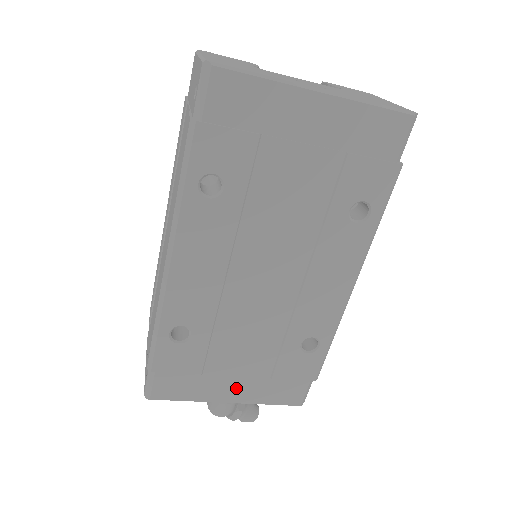
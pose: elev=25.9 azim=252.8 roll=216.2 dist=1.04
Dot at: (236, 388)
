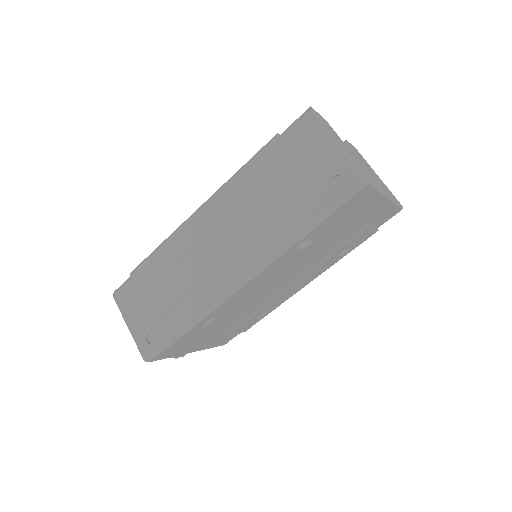
Dot at: (203, 344)
